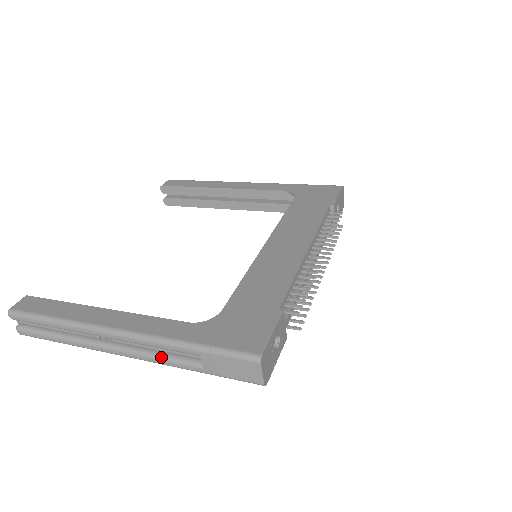
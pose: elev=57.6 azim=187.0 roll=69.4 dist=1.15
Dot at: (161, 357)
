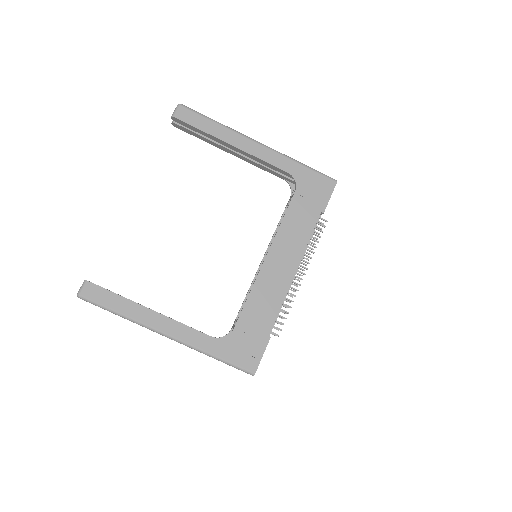
Dot at: occluded
